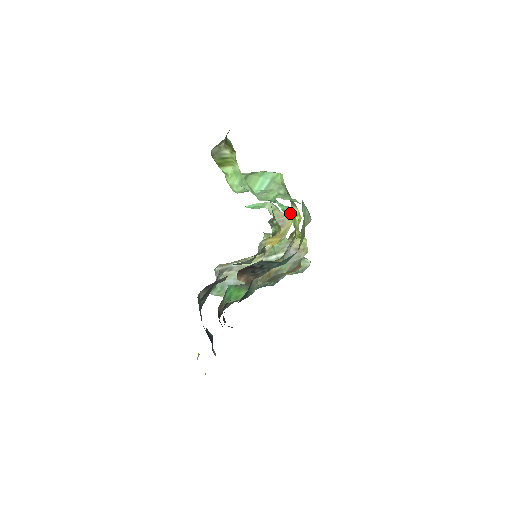
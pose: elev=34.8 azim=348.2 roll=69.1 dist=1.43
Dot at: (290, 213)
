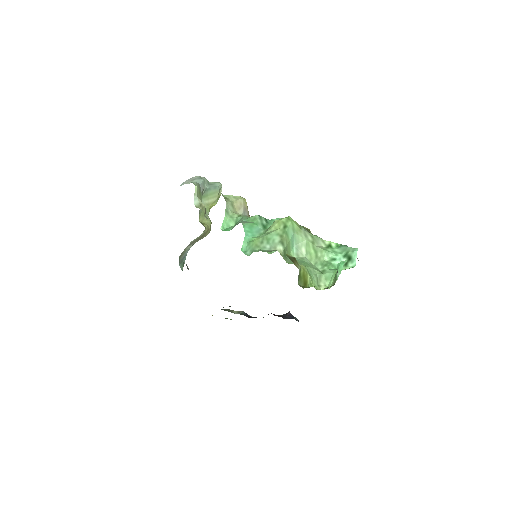
Dot at: occluded
